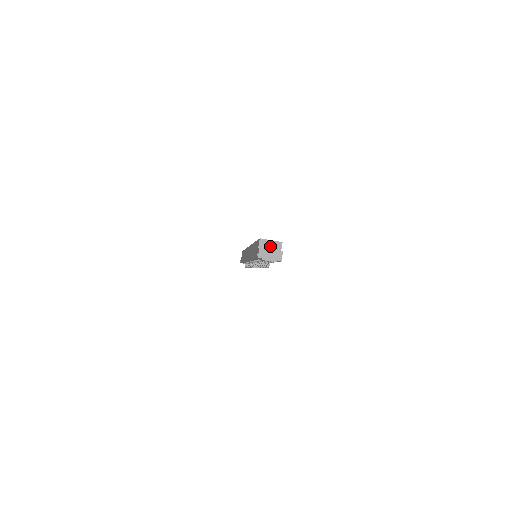
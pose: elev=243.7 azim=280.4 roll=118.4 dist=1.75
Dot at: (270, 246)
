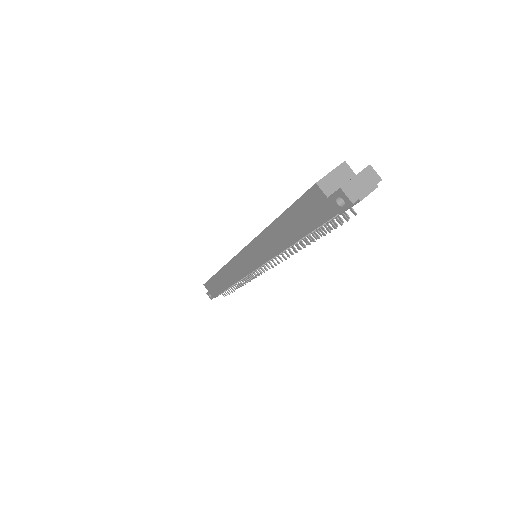
Dot at: (337, 181)
